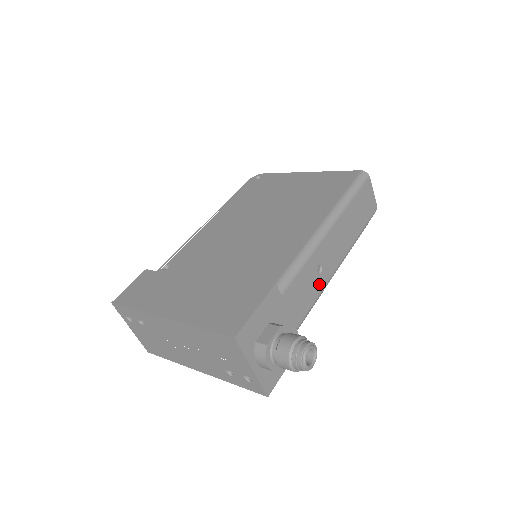
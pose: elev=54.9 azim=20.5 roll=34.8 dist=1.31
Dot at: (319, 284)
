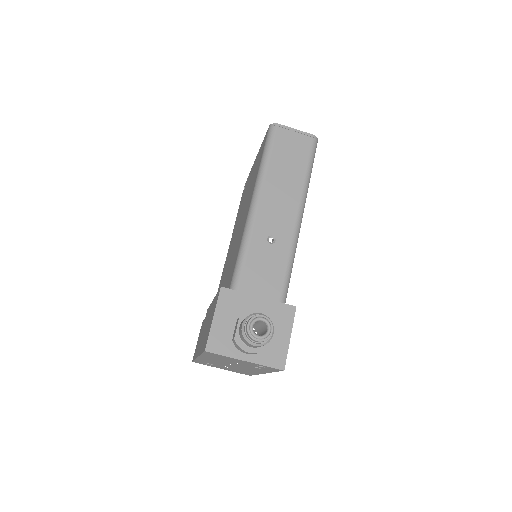
Dot at: (281, 250)
